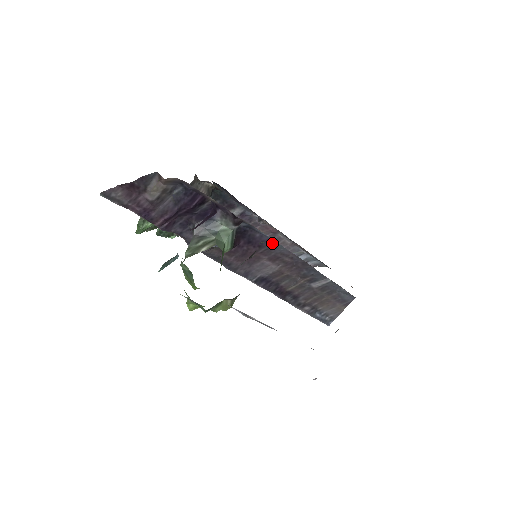
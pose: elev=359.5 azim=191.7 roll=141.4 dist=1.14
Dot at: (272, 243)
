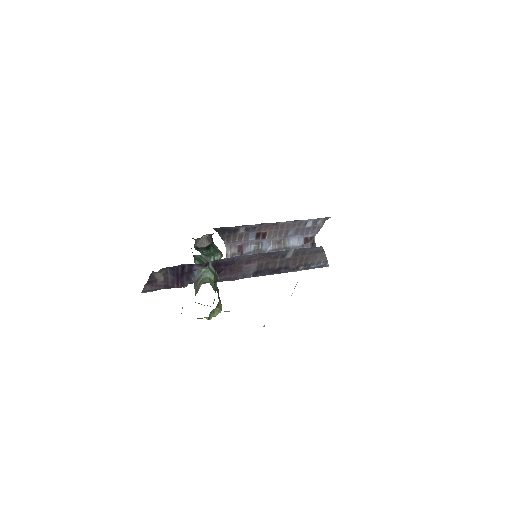
Dot at: (237, 258)
